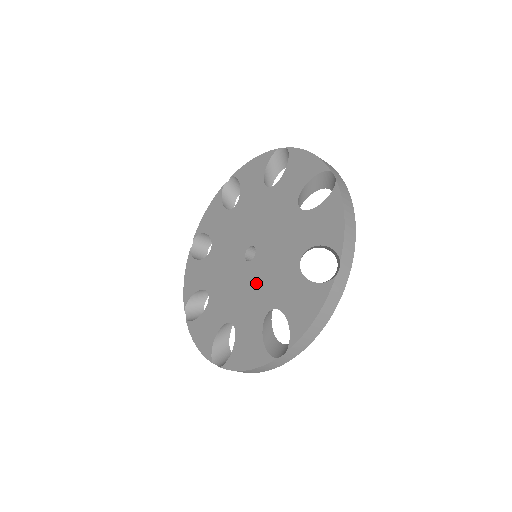
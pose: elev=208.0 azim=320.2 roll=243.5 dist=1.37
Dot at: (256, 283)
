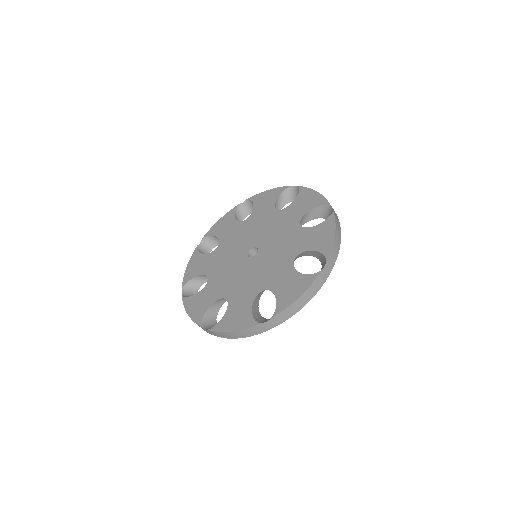
Dot at: (254, 272)
